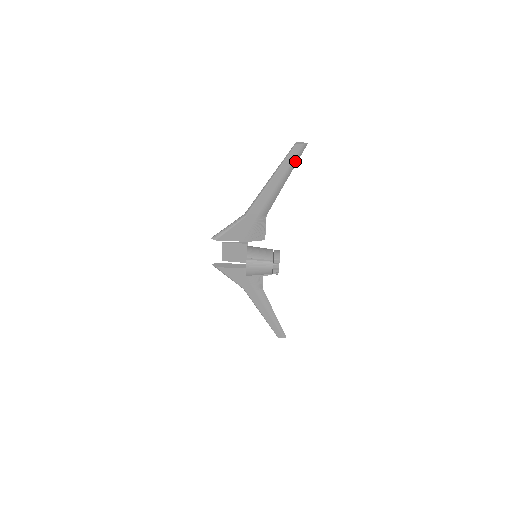
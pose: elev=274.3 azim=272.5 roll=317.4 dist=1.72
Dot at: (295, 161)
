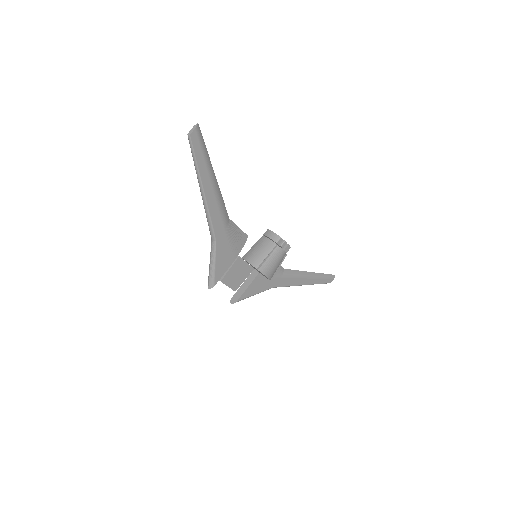
Dot at: (204, 150)
